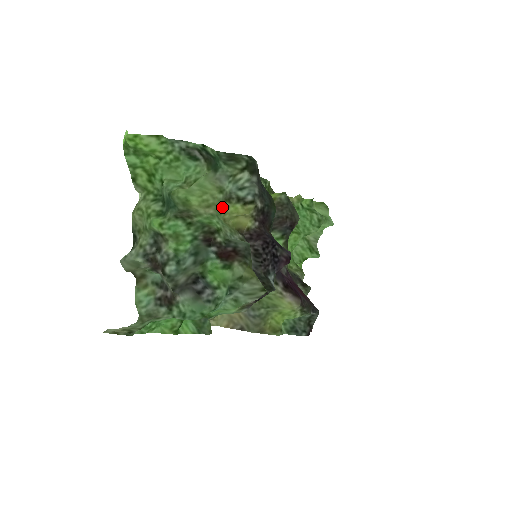
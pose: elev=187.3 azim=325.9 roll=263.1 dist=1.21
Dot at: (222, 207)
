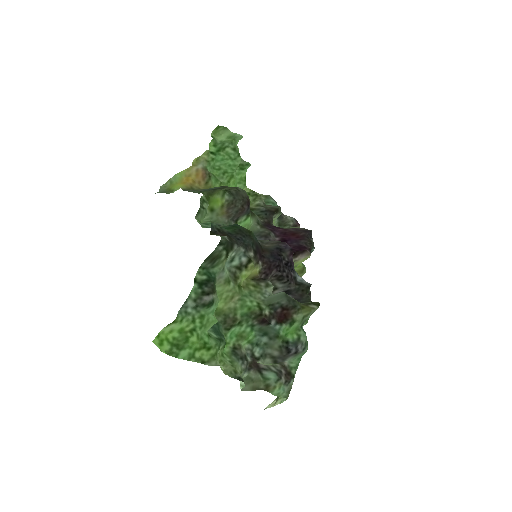
Dot at: (238, 287)
